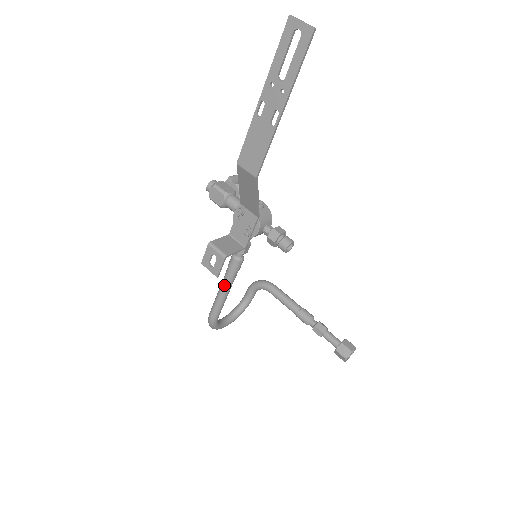
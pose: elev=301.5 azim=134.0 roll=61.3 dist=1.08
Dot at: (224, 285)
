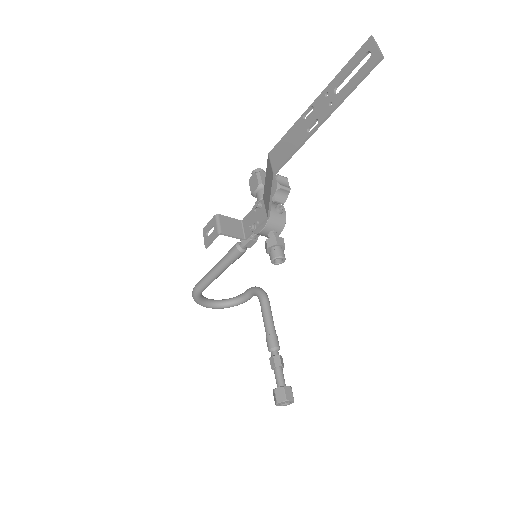
Dot at: (218, 265)
